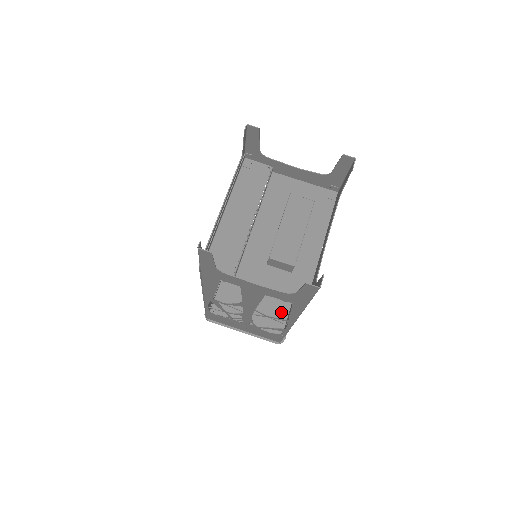
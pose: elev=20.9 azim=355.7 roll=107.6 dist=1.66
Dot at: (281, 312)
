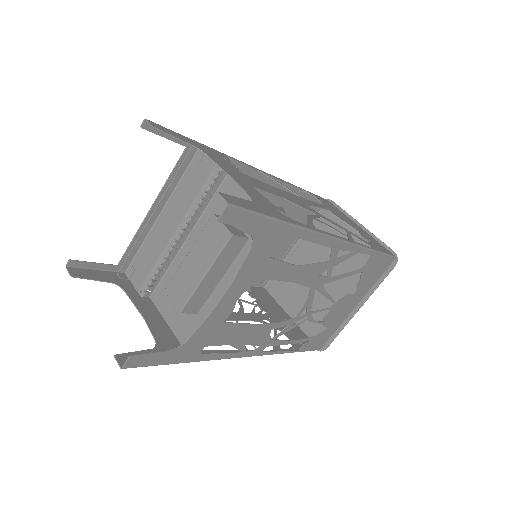
Dot at: occluded
